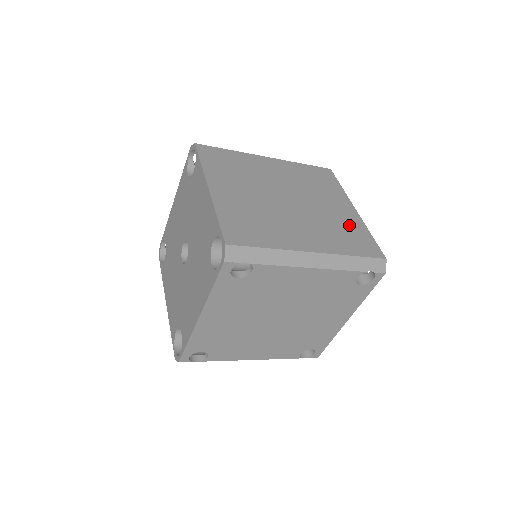
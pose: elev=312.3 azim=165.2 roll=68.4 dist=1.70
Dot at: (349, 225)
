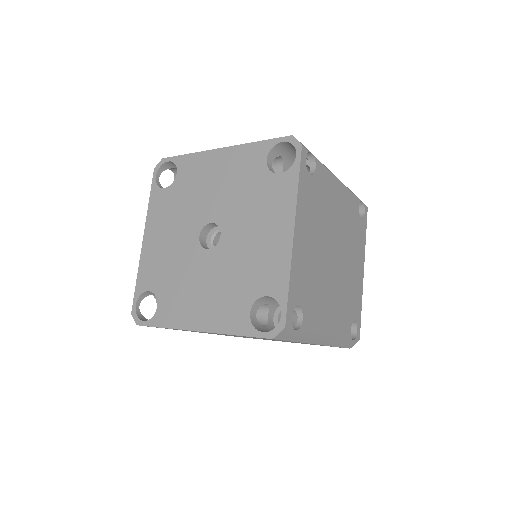
Dot at: occluded
